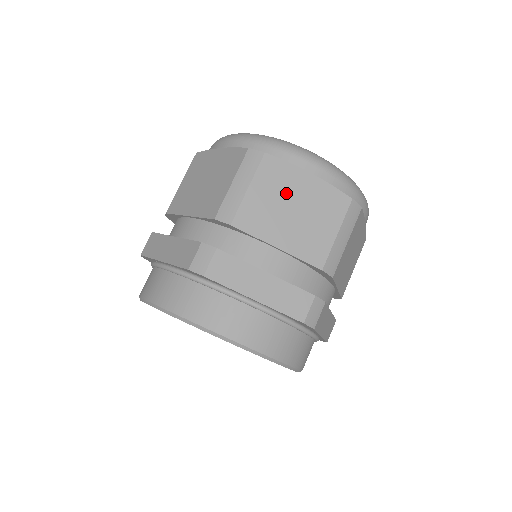
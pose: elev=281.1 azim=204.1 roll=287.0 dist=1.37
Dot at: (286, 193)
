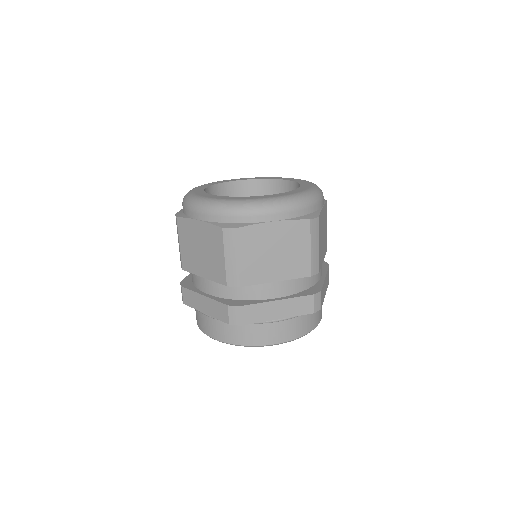
Dot at: (264, 245)
